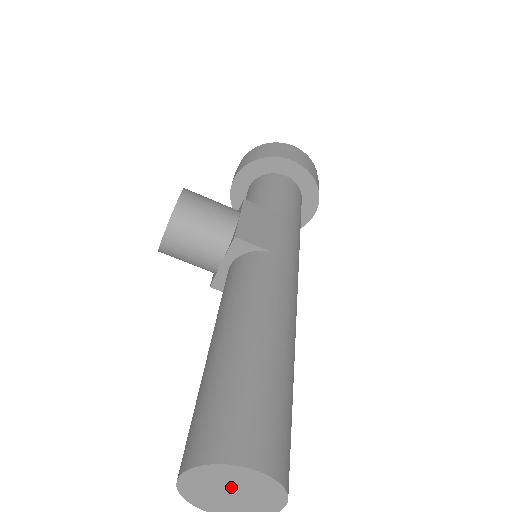
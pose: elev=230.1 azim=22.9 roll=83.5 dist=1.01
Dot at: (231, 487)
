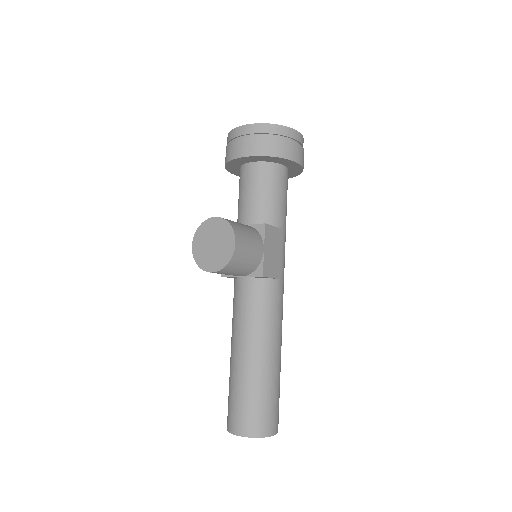
Dot at: occluded
